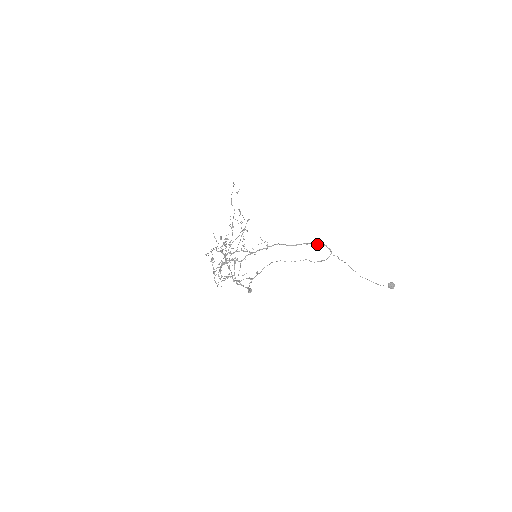
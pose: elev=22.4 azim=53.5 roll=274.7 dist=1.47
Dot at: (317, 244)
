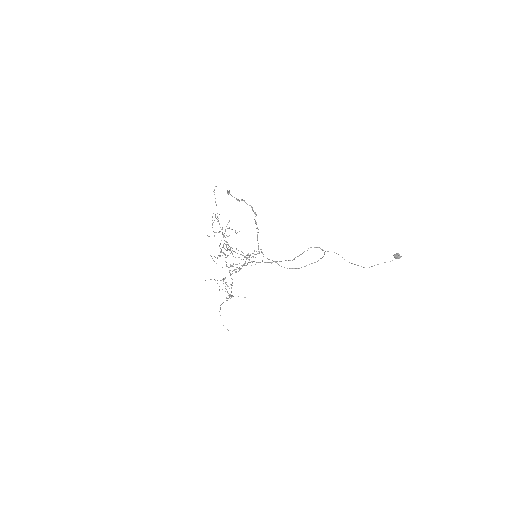
Dot at: (307, 250)
